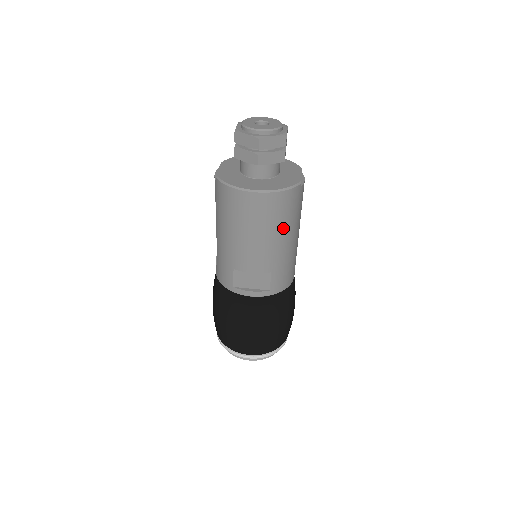
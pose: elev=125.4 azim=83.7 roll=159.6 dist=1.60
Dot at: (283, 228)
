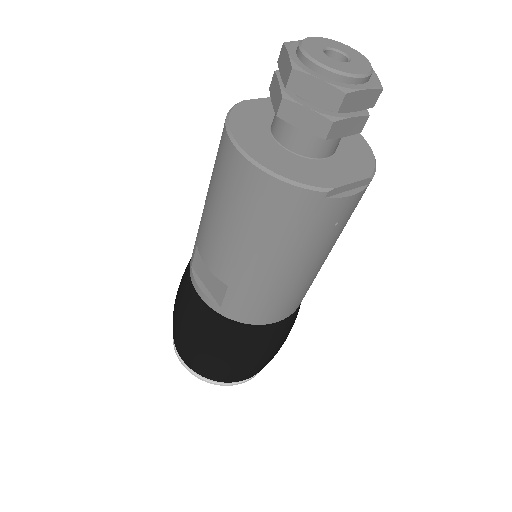
Dot at: (264, 239)
